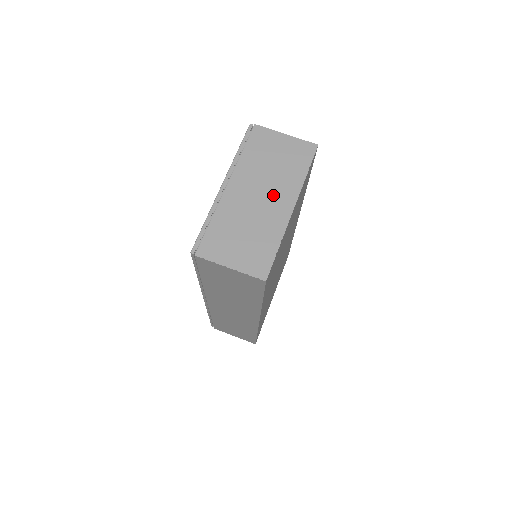
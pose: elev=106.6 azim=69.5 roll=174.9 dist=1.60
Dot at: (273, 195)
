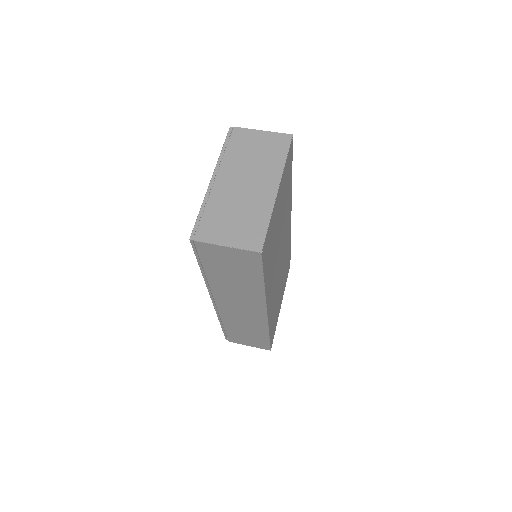
Dot at: (258, 181)
